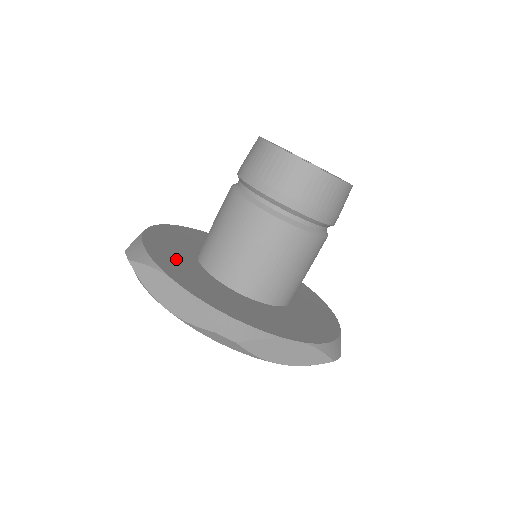
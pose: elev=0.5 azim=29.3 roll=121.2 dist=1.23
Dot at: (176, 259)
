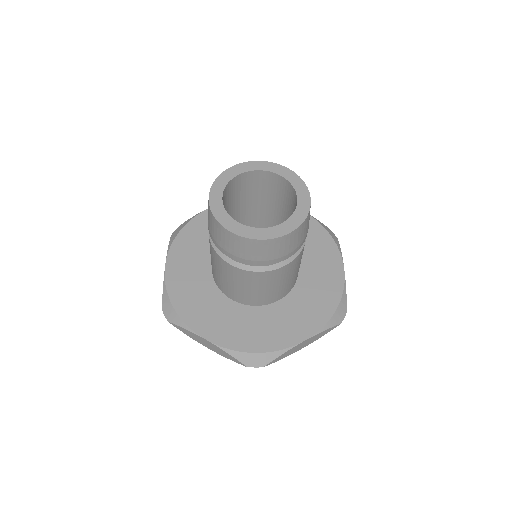
Dot at: (197, 242)
